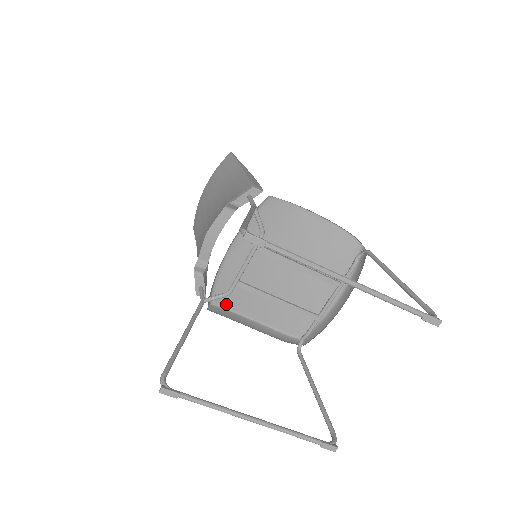
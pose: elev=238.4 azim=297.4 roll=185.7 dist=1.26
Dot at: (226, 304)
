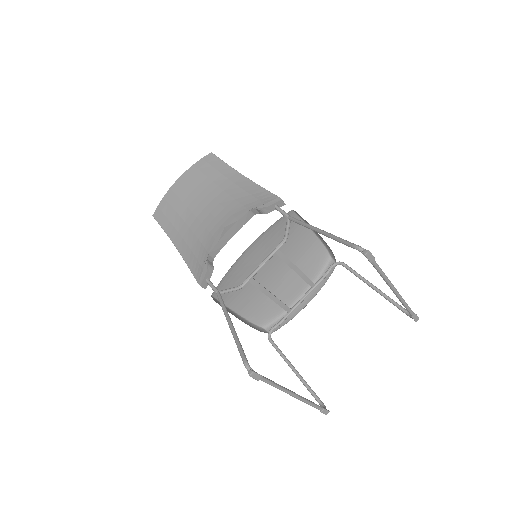
Dot at: occluded
